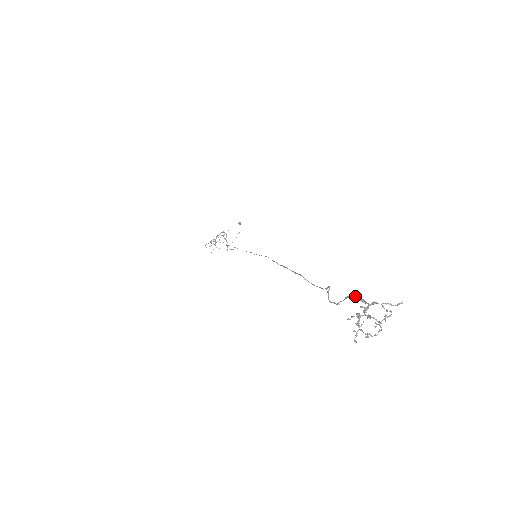
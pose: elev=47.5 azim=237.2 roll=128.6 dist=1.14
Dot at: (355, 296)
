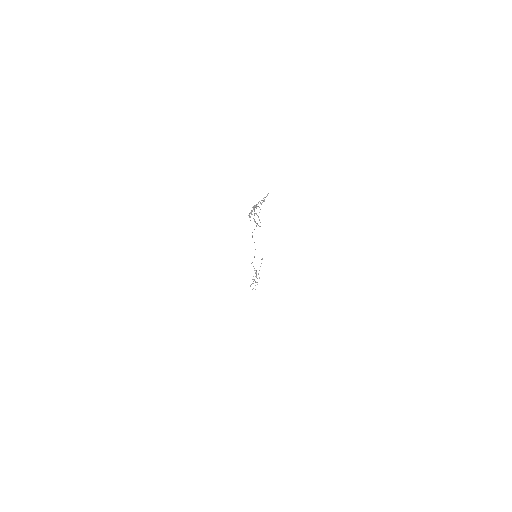
Dot at: occluded
